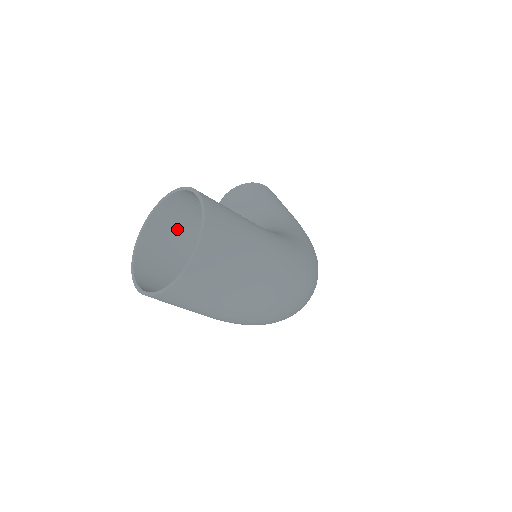
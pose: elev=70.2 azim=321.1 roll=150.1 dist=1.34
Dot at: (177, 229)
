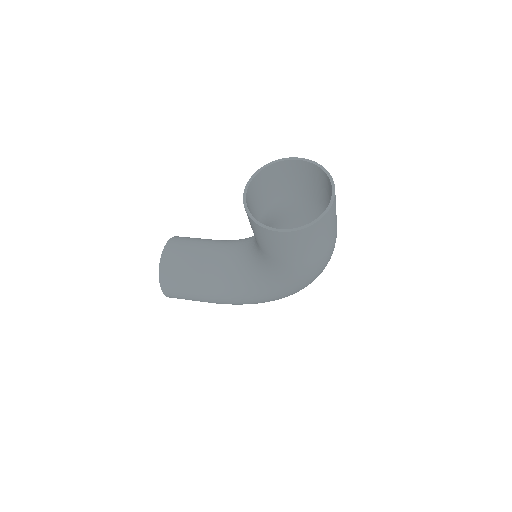
Dot at: (251, 211)
